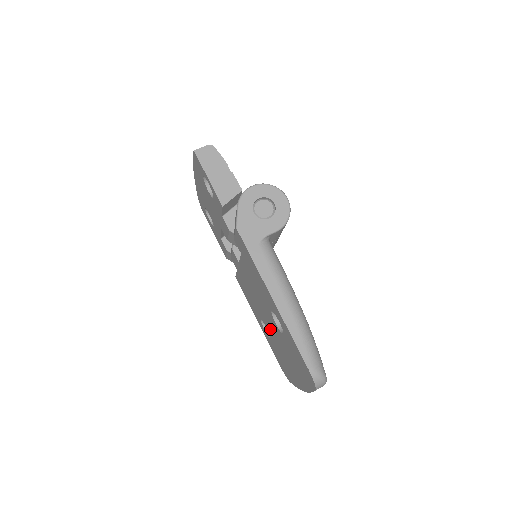
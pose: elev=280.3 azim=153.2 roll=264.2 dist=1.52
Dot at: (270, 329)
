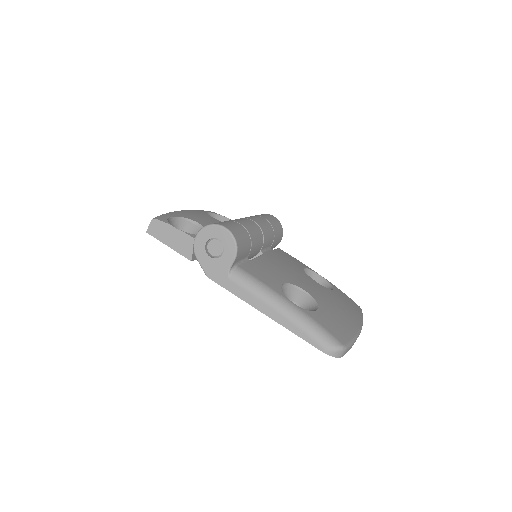
Dot at: occluded
